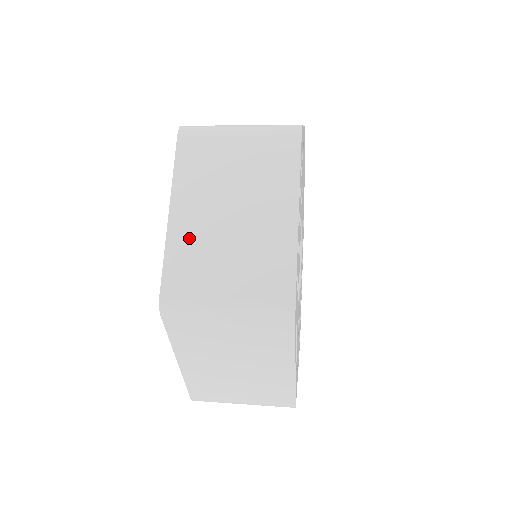
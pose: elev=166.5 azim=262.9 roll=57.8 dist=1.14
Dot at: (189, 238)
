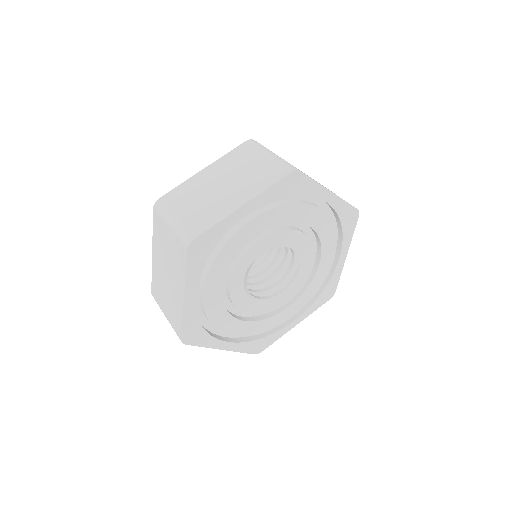
Dot at: (196, 184)
